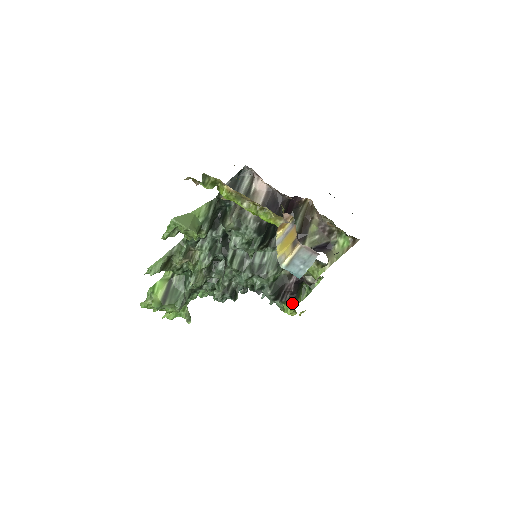
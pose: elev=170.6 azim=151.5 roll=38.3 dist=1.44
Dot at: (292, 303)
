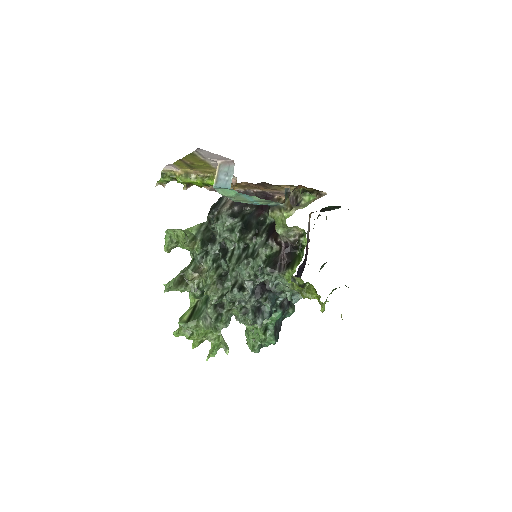
Dot at: (289, 269)
